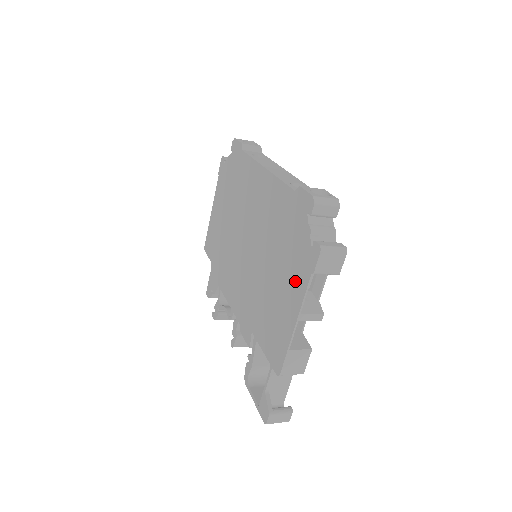
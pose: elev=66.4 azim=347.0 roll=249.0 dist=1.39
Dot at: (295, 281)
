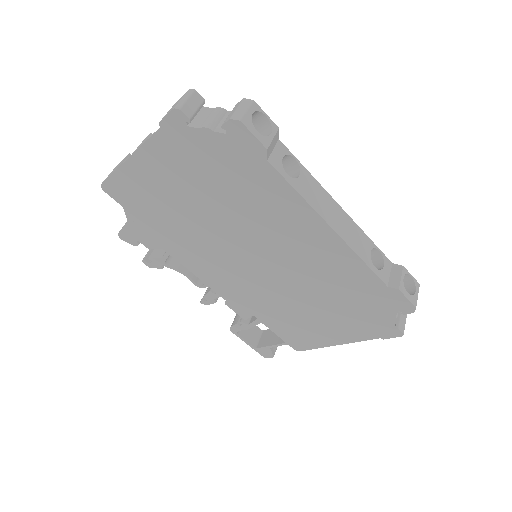
Dot at: (352, 330)
